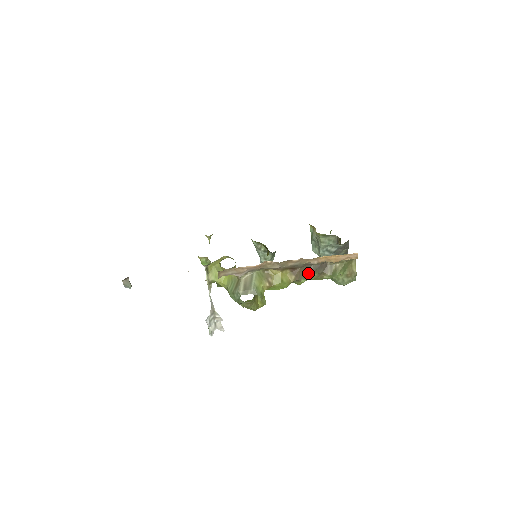
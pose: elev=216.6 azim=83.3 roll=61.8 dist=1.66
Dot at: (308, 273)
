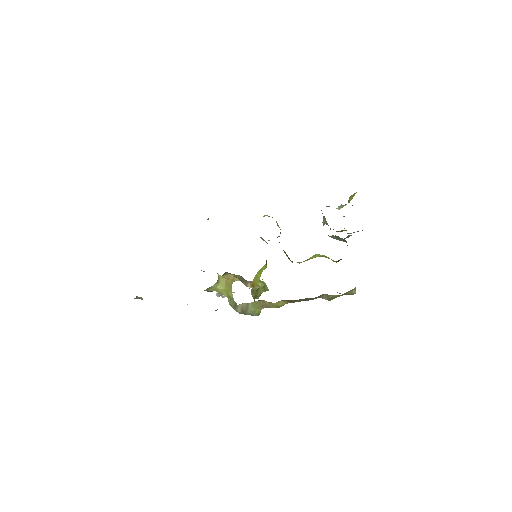
Dot at: (303, 300)
